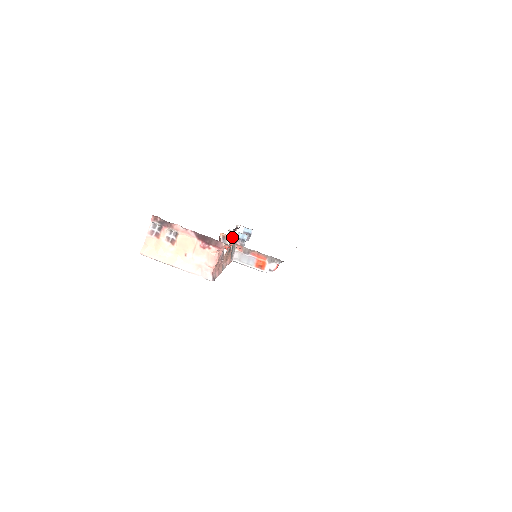
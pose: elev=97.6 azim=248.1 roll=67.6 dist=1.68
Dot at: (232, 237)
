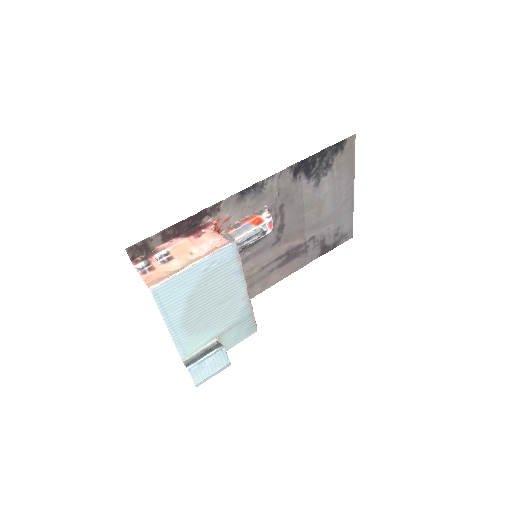
Dot at: occluded
